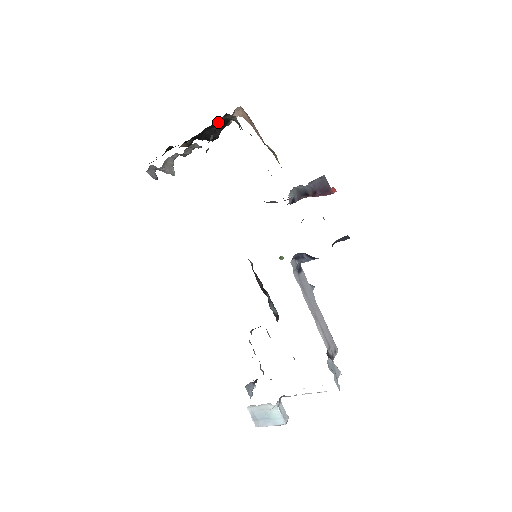
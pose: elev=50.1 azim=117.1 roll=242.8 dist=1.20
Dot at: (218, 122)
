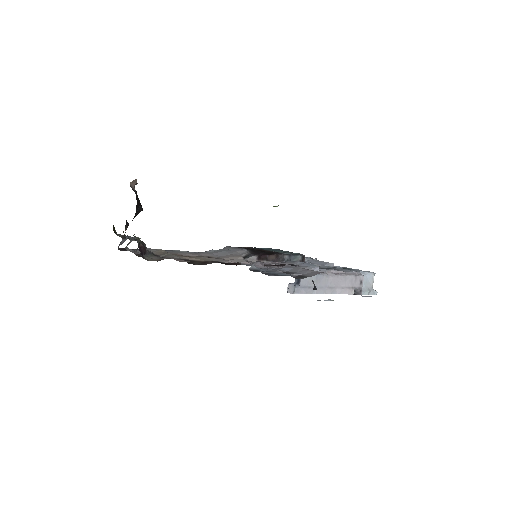
Dot at: occluded
